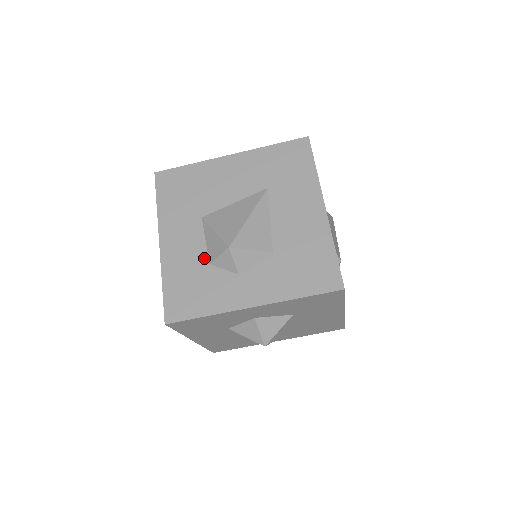
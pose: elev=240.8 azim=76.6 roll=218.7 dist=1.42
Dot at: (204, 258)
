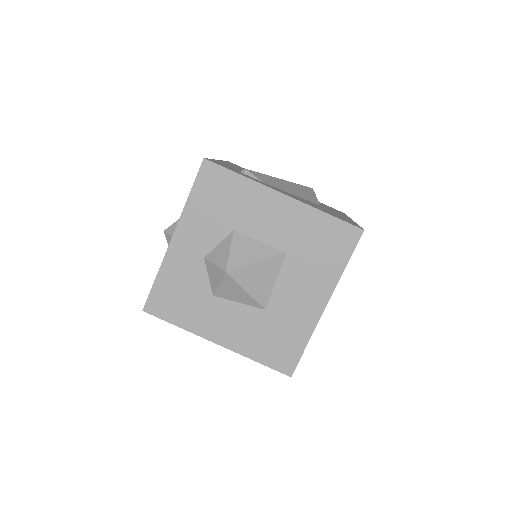
Dot at: occluded
